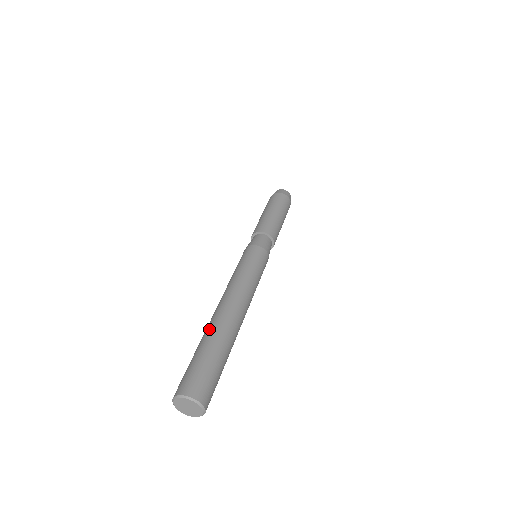
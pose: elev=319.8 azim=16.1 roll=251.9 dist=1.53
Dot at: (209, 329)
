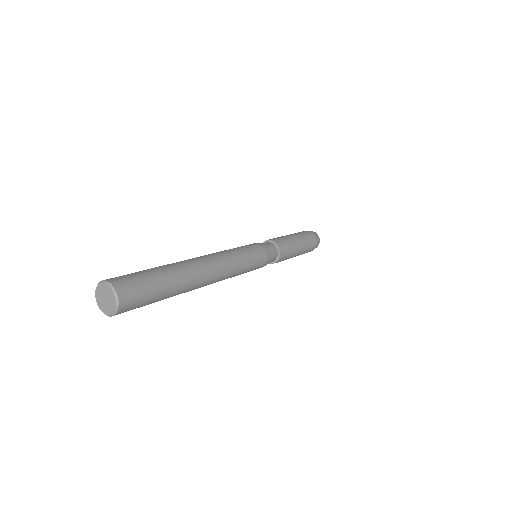
Dot at: occluded
